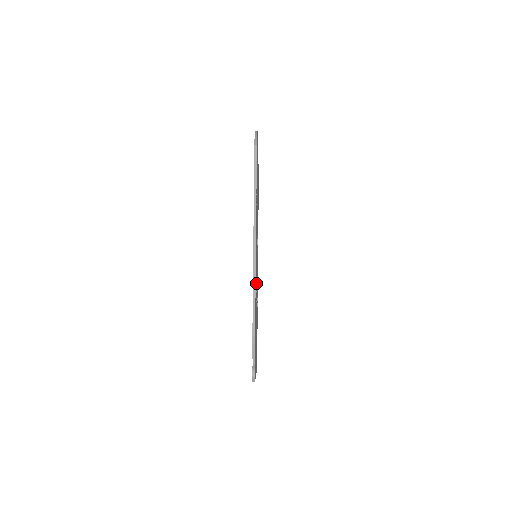
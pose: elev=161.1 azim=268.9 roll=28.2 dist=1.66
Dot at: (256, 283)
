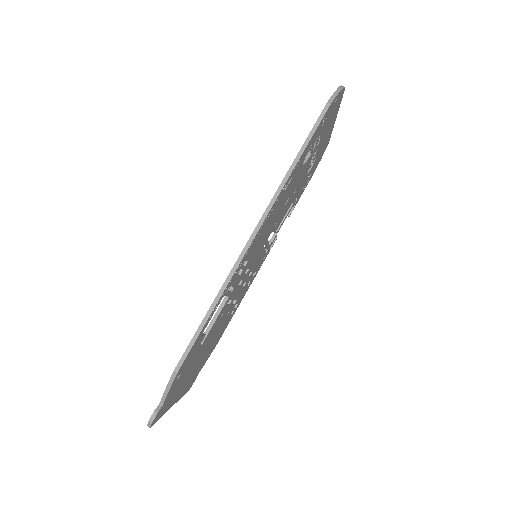
Dot at: (232, 293)
